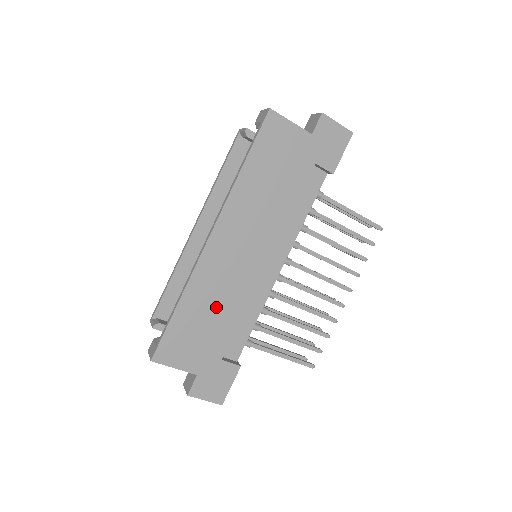
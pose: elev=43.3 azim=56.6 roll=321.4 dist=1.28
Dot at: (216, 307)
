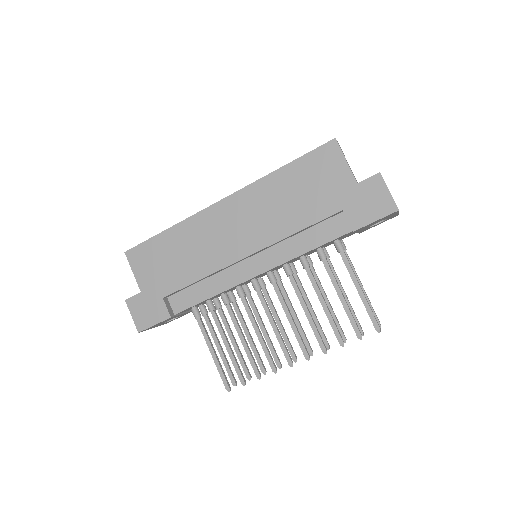
Dot at: (188, 255)
